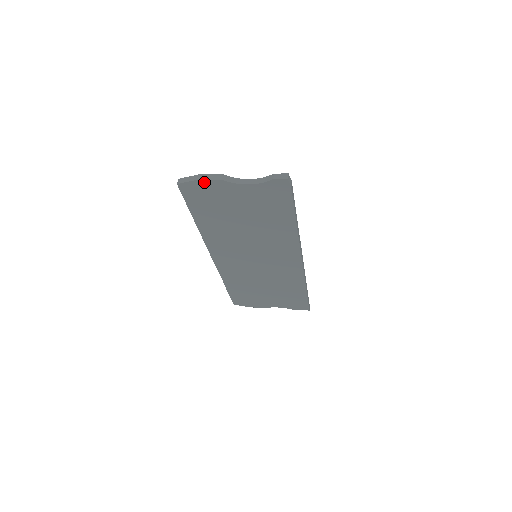
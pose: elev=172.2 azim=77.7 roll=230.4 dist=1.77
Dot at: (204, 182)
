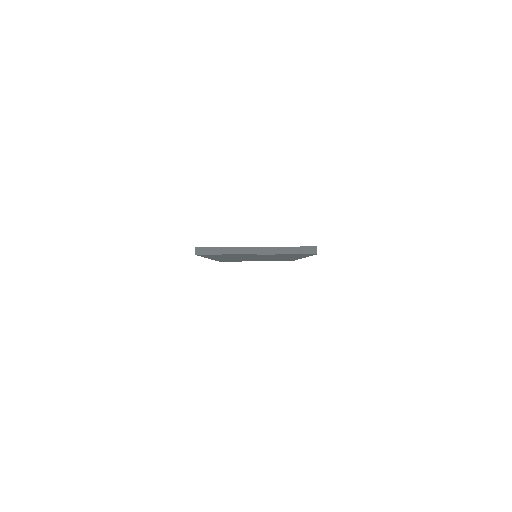
Dot at: (226, 254)
